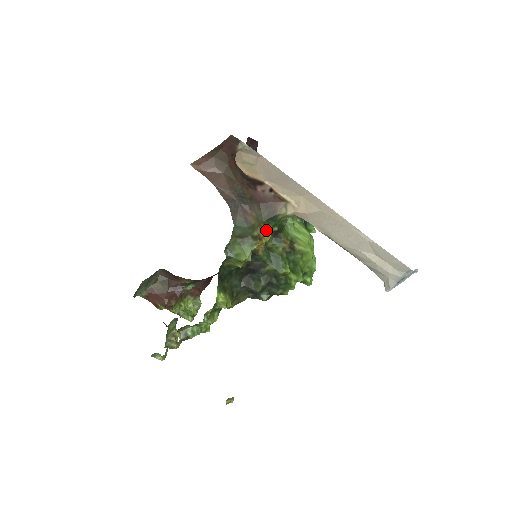
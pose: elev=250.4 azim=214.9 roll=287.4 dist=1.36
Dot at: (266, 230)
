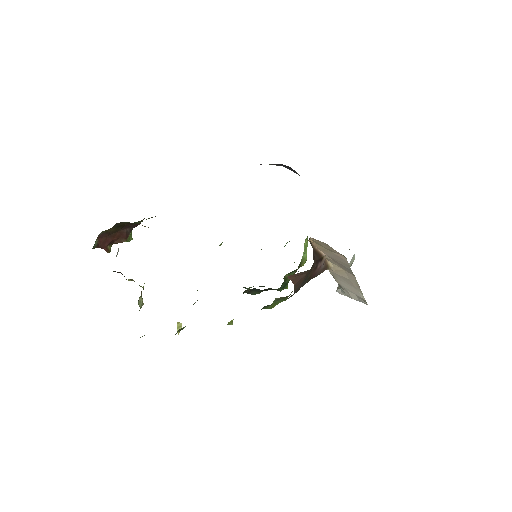
Dot at: occluded
